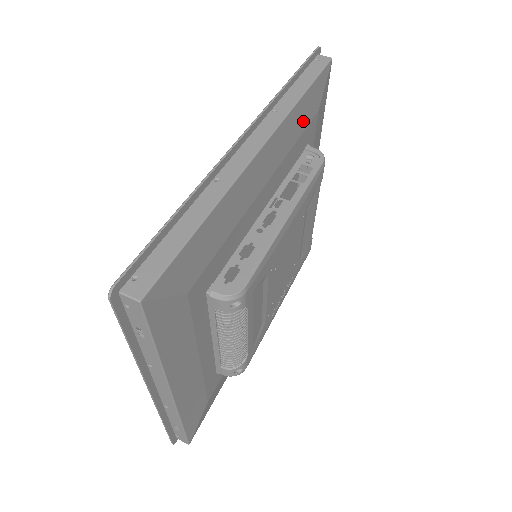
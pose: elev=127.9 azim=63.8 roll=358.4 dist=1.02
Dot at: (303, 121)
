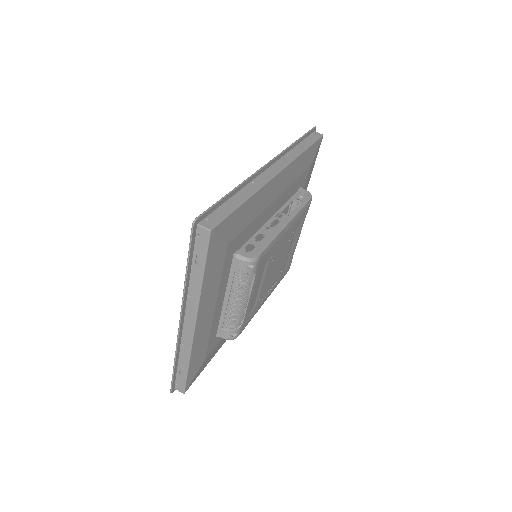
Dot at: (302, 168)
